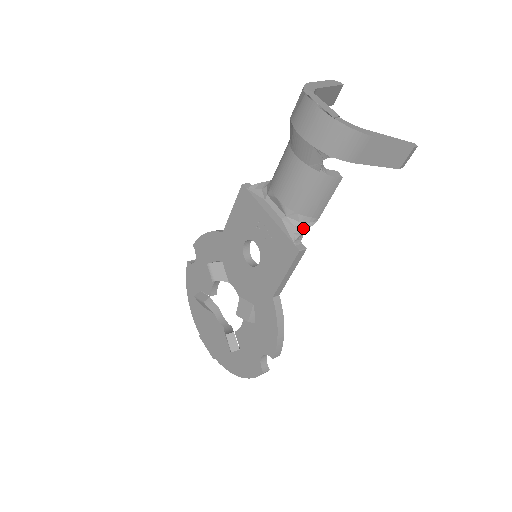
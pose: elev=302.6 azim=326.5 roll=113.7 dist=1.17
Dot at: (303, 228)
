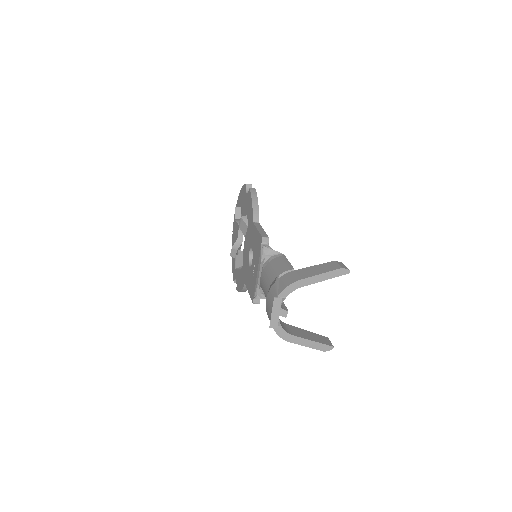
Dot at: (265, 297)
